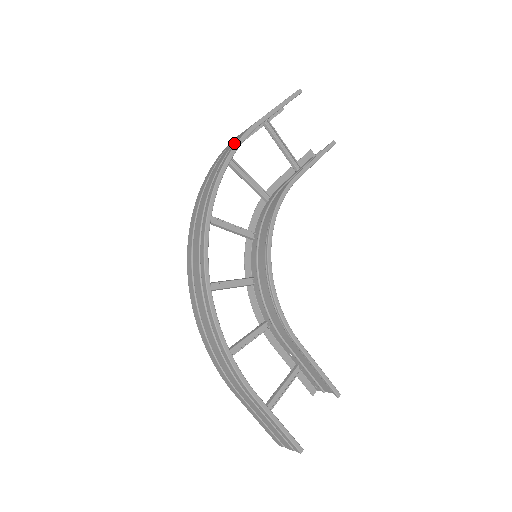
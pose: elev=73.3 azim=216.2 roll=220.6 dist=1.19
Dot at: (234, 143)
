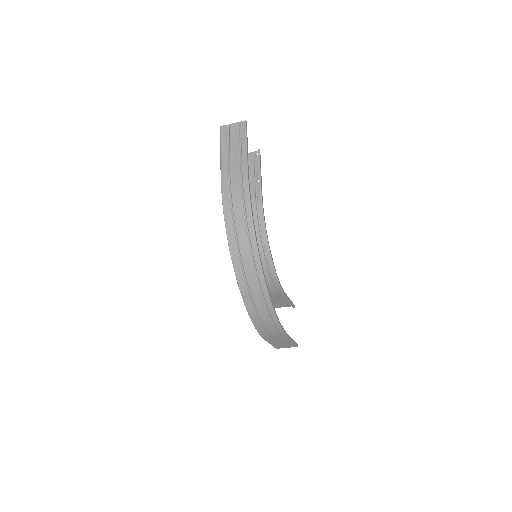
Dot at: (244, 190)
